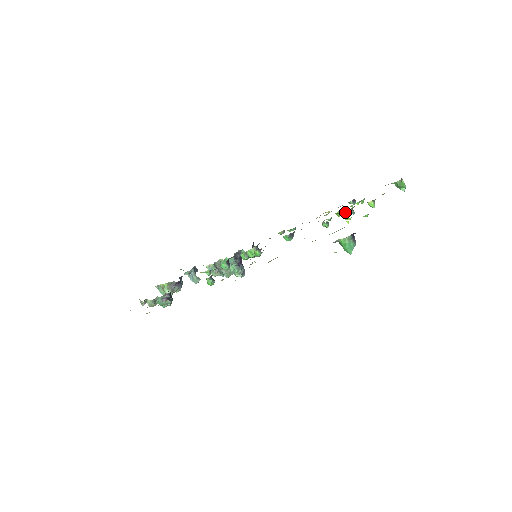
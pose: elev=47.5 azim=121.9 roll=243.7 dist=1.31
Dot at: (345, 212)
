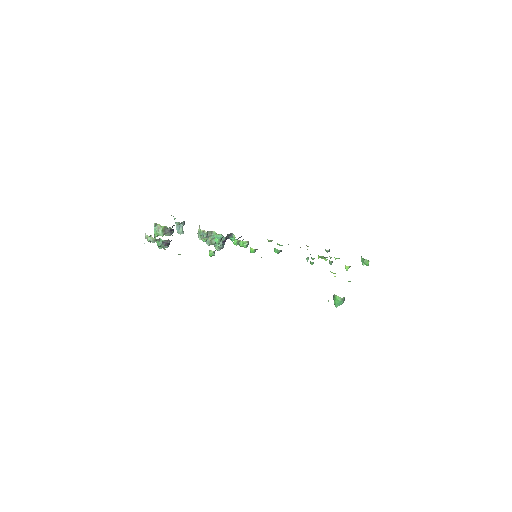
Dot at: (326, 260)
